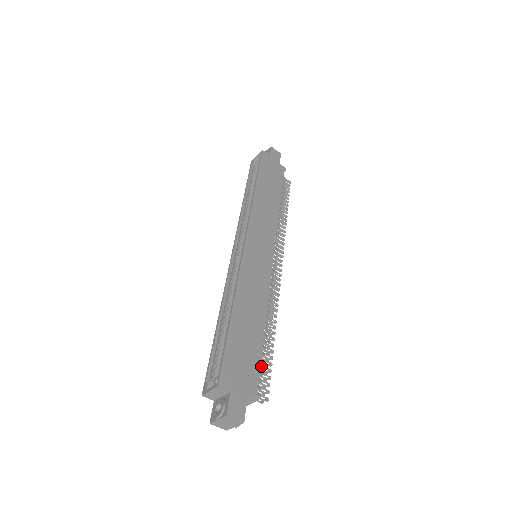
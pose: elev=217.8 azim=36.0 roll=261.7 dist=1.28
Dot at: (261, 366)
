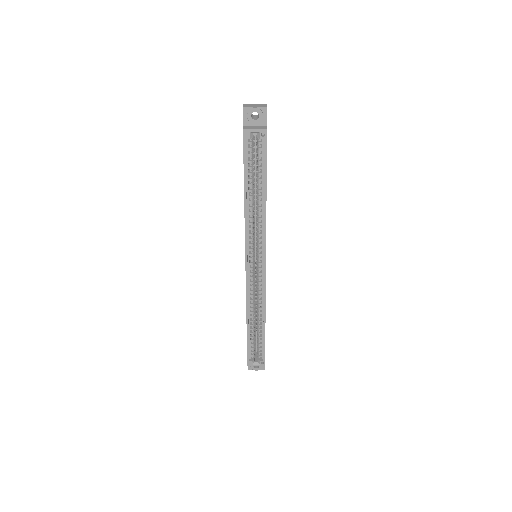
Dot at: occluded
